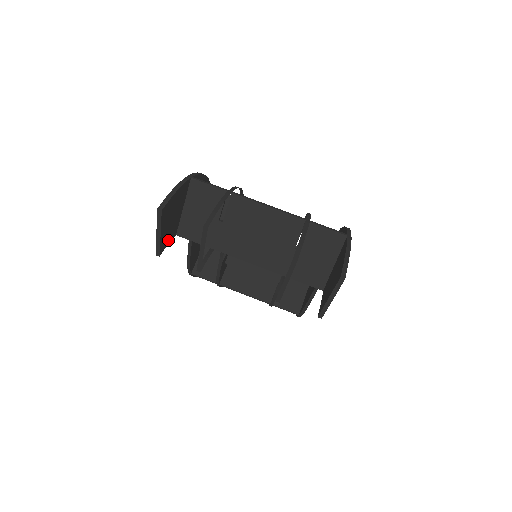
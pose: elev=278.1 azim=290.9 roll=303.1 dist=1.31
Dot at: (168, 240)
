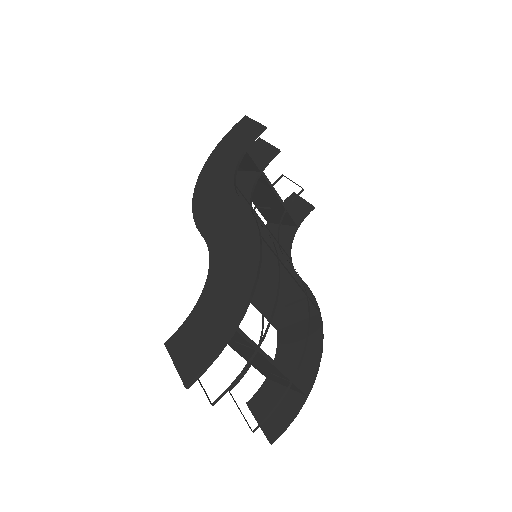
Dot at: (182, 334)
